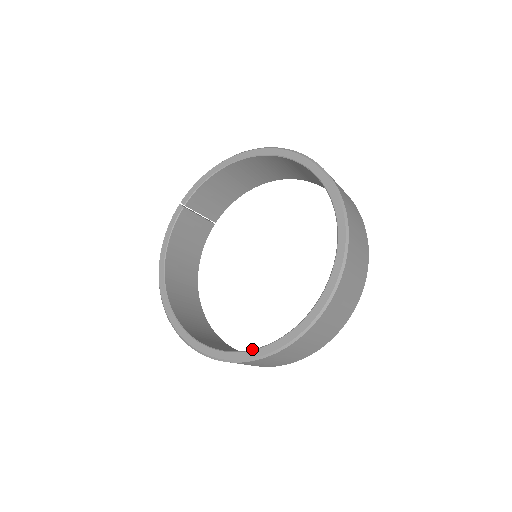
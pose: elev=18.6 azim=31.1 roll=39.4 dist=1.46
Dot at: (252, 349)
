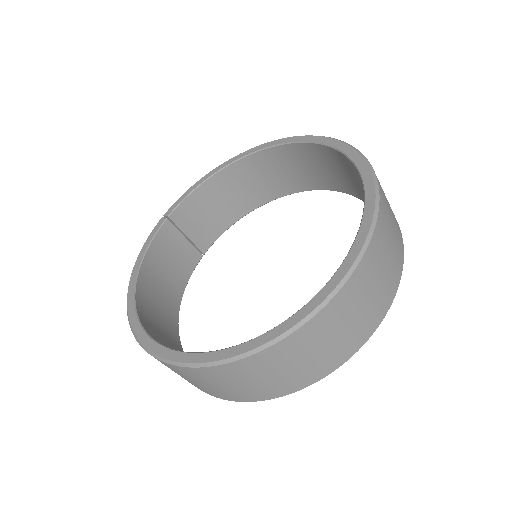
Dot at: (256, 337)
